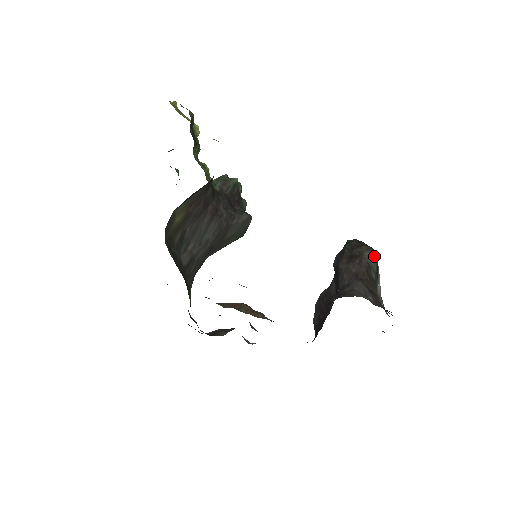
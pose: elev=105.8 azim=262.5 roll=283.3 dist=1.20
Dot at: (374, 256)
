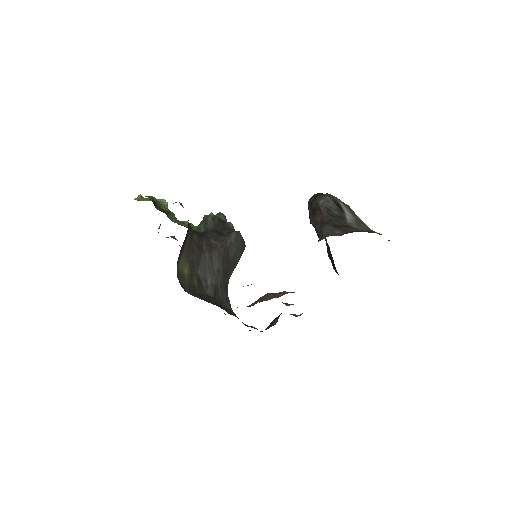
Dot at: (328, 199)
